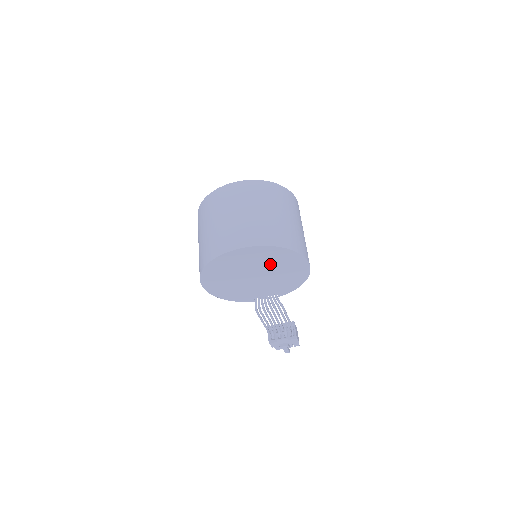
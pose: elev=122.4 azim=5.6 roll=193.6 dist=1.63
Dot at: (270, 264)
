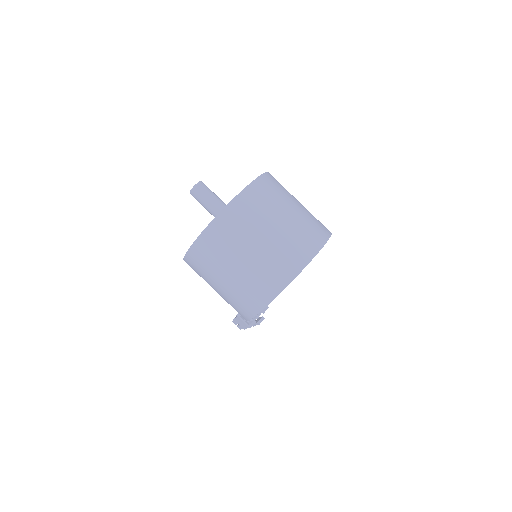
Dot at: occluded
